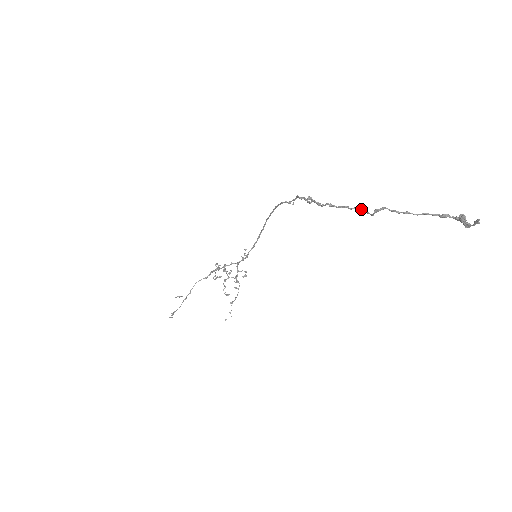
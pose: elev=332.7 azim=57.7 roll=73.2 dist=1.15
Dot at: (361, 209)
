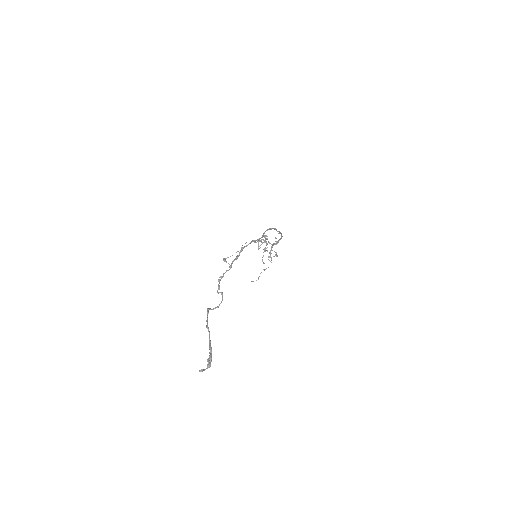
Dot at: (222, 296)
